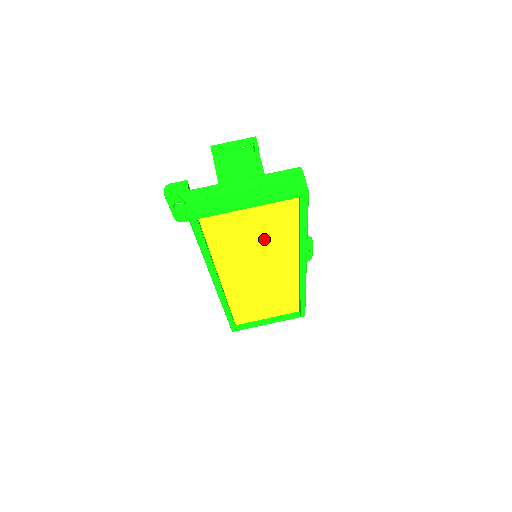
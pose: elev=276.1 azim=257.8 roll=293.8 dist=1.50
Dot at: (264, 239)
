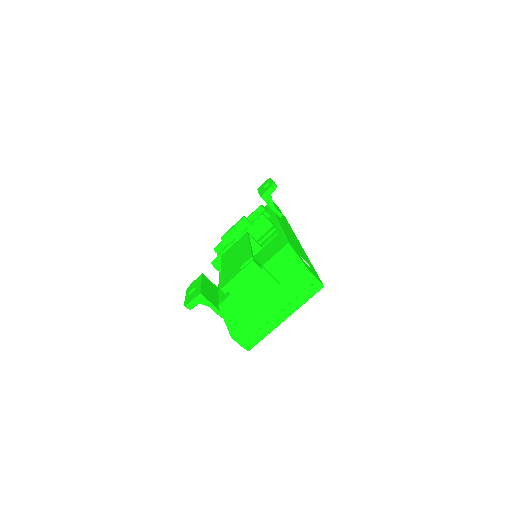
Dot at: occluded
